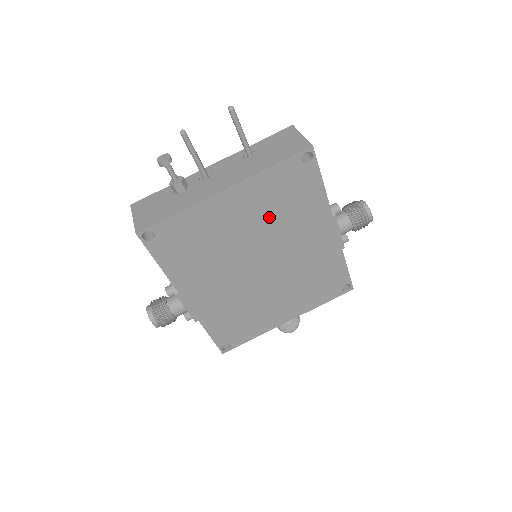
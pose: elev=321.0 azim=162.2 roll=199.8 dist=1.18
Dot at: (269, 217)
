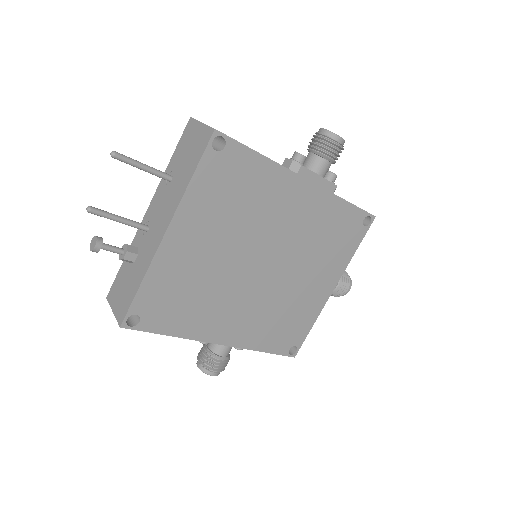
Dot at: (231, 222)
